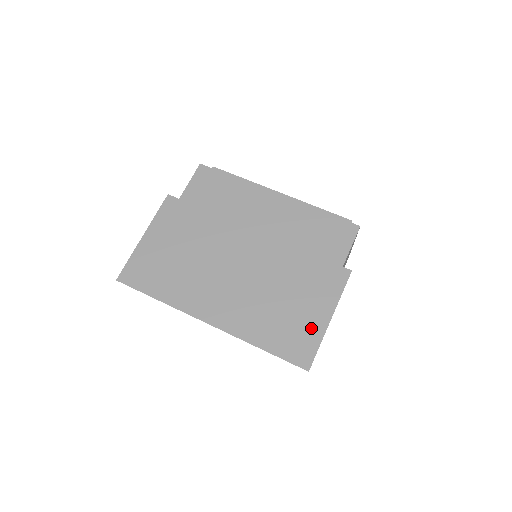
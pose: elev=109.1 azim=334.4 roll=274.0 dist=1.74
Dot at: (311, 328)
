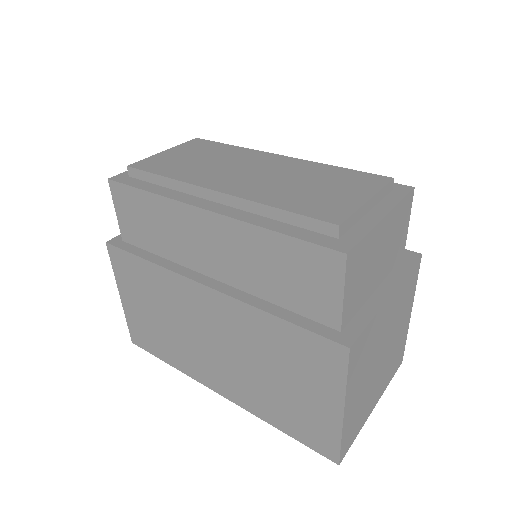
Dot at: (322, 419)
